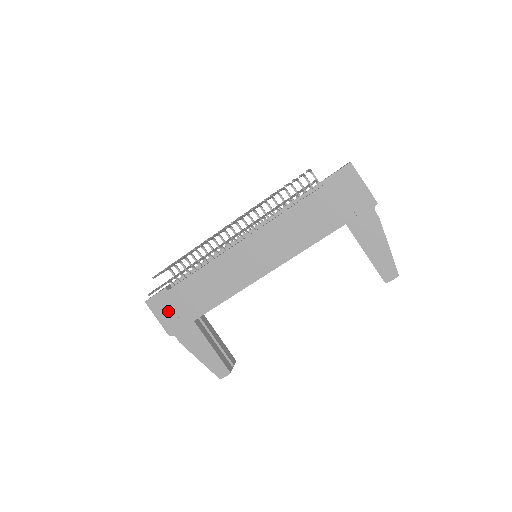
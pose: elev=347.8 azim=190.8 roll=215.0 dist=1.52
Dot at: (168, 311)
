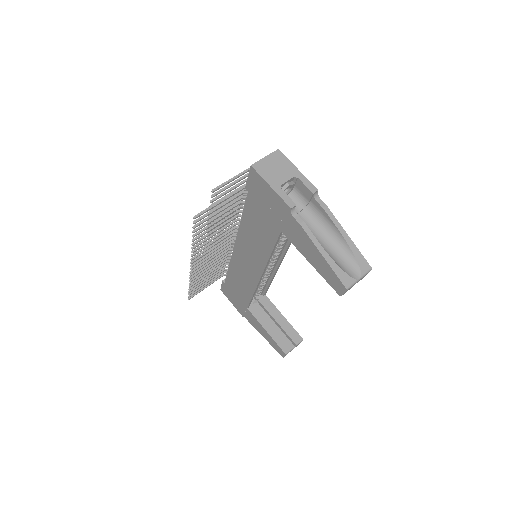
Dot at: (233, 298)
